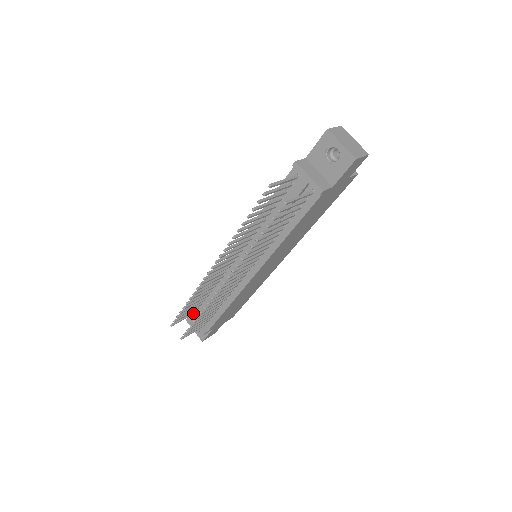
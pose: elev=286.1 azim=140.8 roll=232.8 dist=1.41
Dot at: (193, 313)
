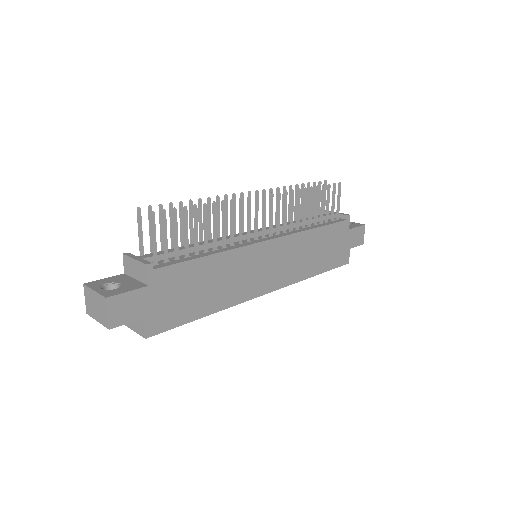
Dot at: (143, 251)
